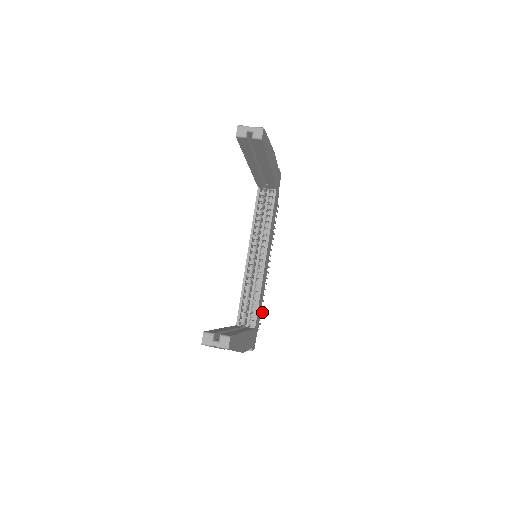
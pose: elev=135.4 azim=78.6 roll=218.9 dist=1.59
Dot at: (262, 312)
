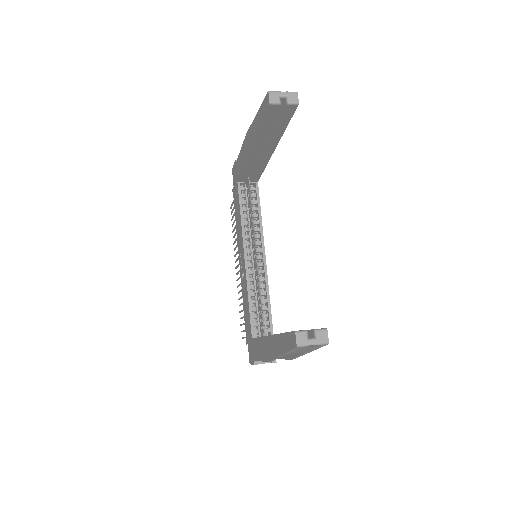
Dot at: occluded
